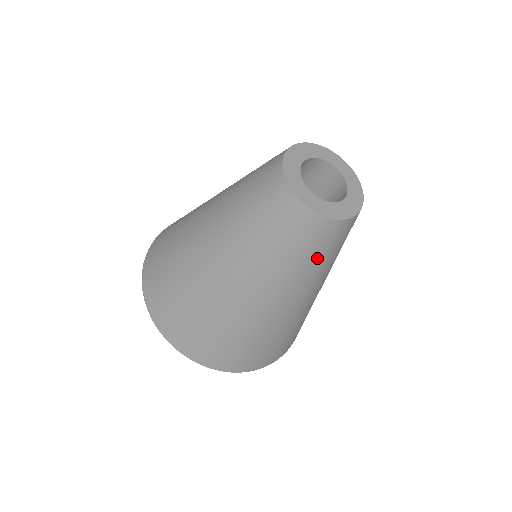
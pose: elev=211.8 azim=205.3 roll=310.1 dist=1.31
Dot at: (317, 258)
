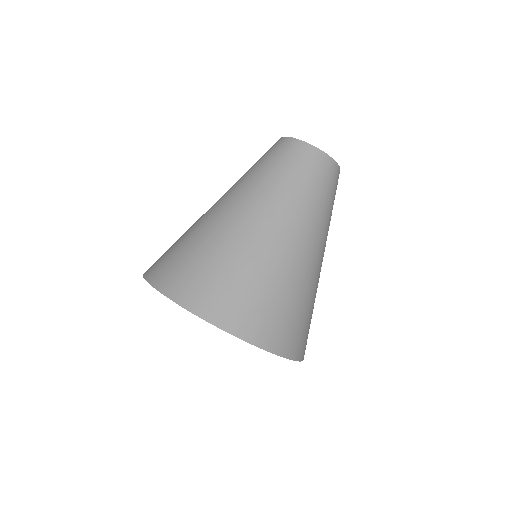
Dot at: (313, 187)
